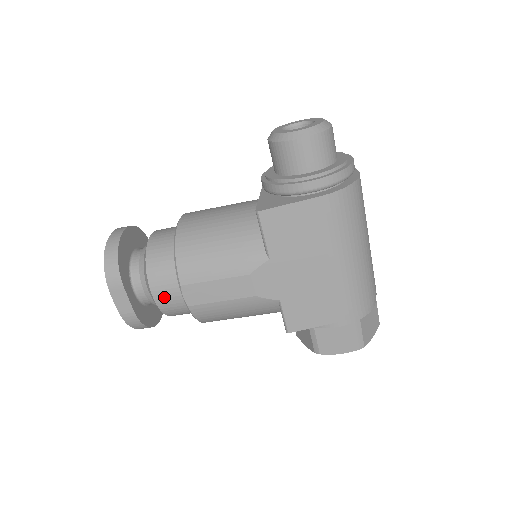
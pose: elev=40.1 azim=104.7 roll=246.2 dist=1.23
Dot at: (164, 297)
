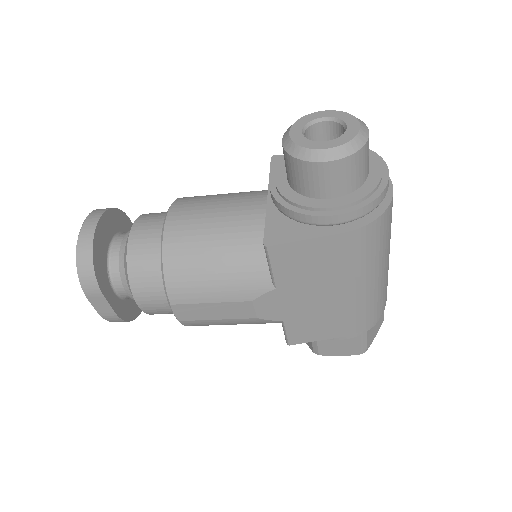
Dot at: (151, 306)
